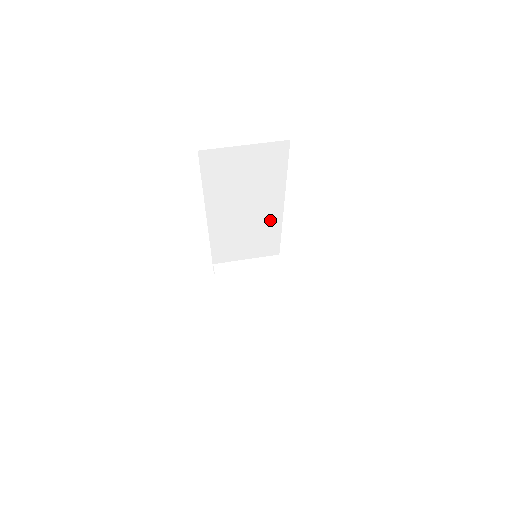
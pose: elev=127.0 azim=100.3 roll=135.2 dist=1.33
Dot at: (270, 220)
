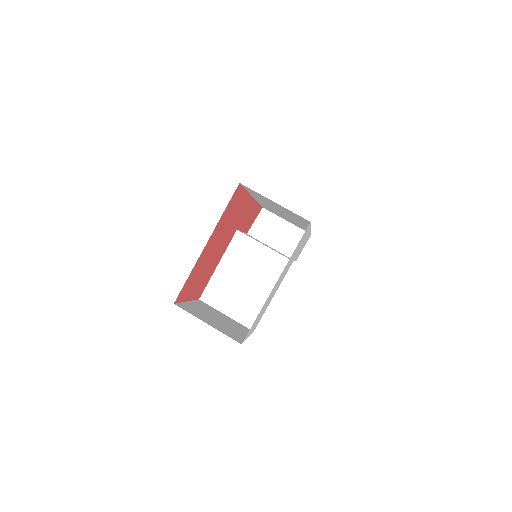
Dot at: (301, 224)
